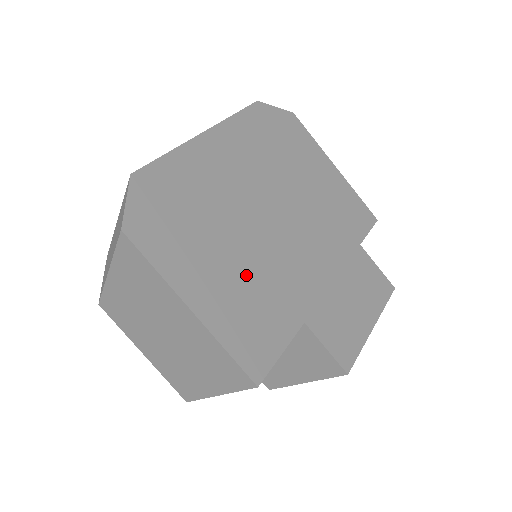
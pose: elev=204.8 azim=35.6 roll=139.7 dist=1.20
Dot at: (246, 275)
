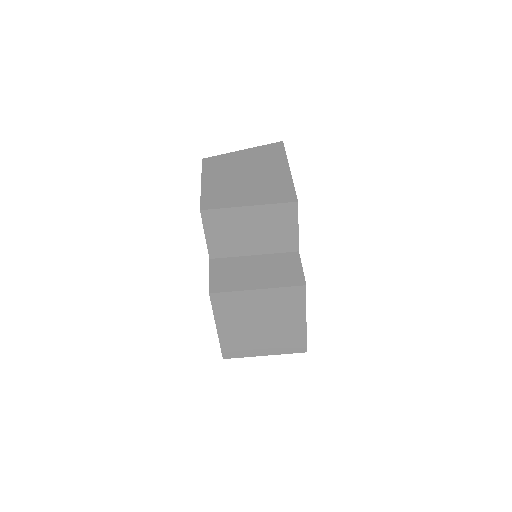
Dot at: occluded
